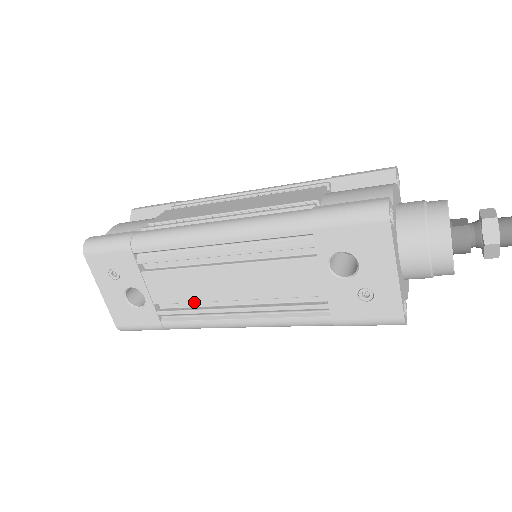
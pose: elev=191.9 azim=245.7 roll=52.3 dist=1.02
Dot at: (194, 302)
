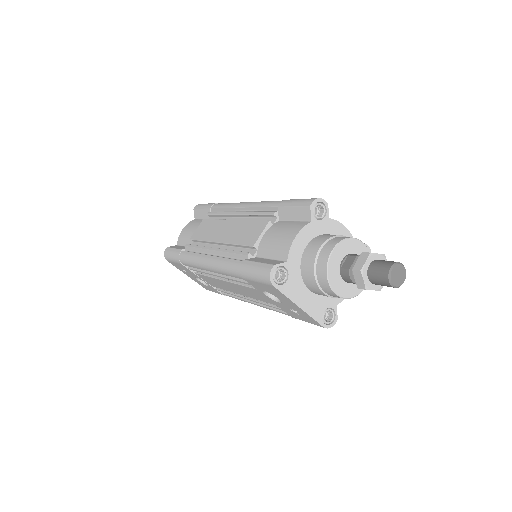
Dot at: (226, 290)
